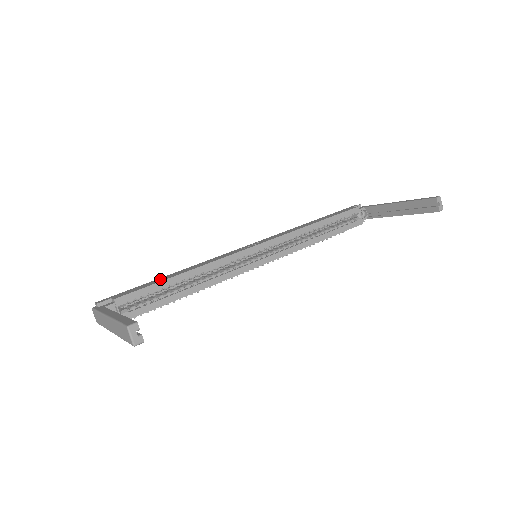
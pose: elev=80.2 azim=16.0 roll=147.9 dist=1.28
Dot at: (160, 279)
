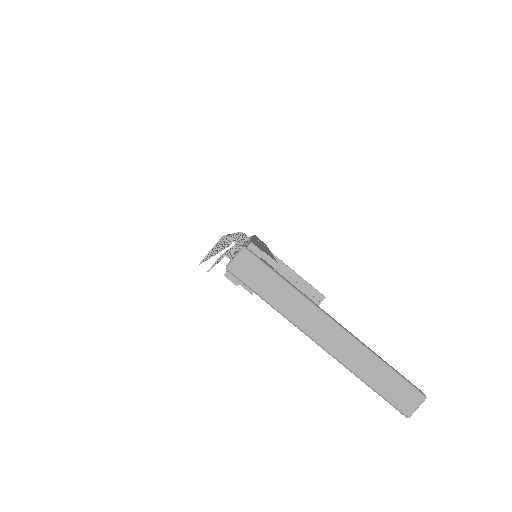
Dot at: occluded
